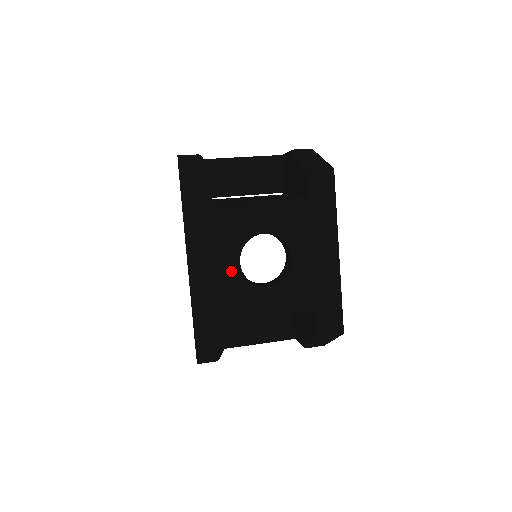
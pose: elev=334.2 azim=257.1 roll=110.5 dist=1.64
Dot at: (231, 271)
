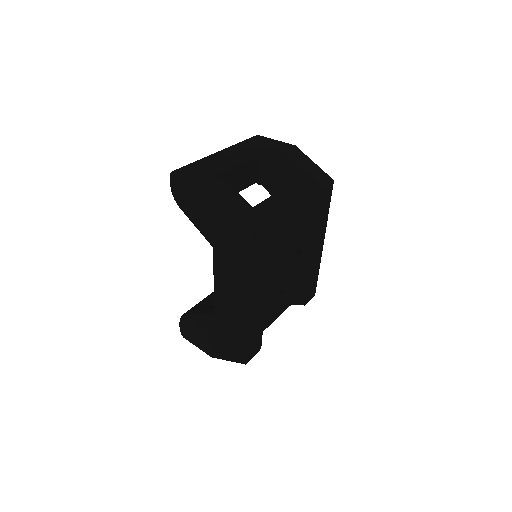
Dot at: (272, 293)
